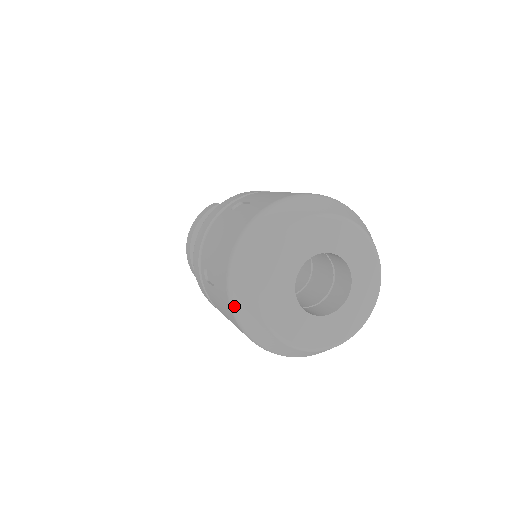
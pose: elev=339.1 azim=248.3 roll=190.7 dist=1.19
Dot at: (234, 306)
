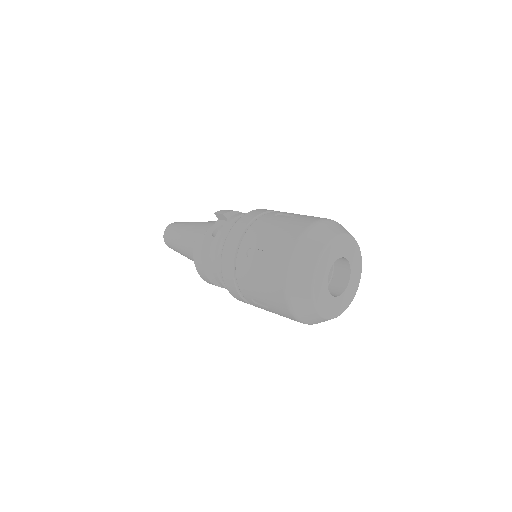
Dot at: (300, 320)
